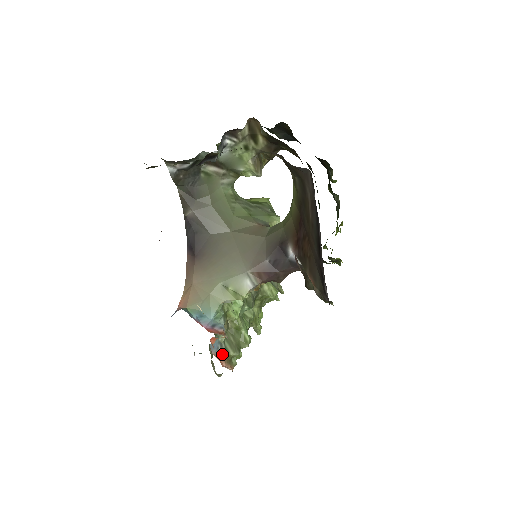
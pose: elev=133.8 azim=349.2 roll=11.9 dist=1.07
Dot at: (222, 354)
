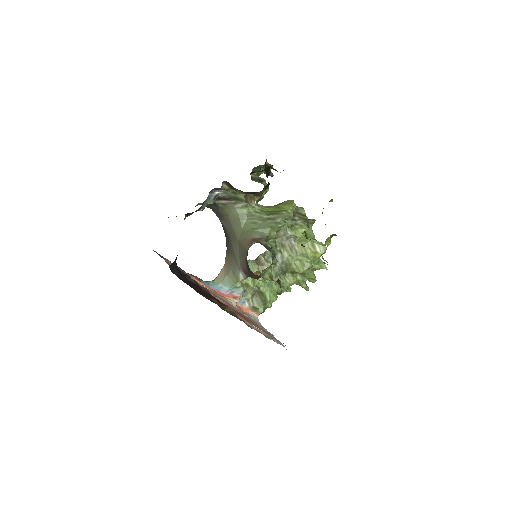
Dot at: (249, 306)
